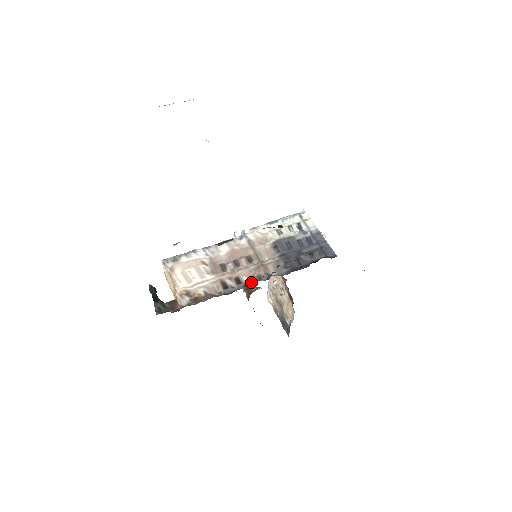
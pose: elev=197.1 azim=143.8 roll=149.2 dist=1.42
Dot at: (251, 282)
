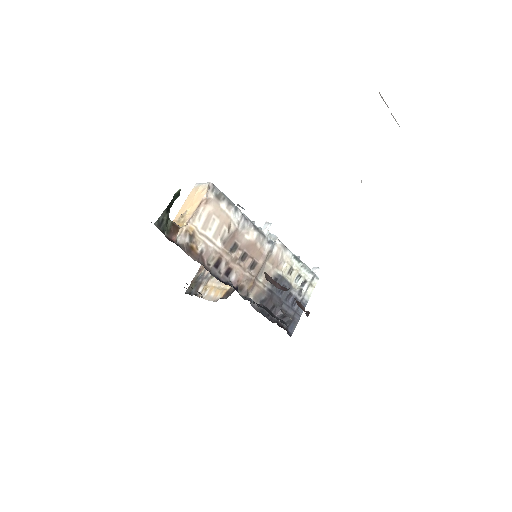
Dot at: (233, 285)
